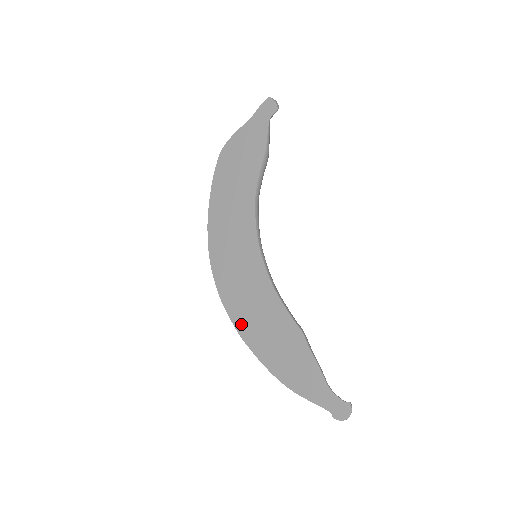
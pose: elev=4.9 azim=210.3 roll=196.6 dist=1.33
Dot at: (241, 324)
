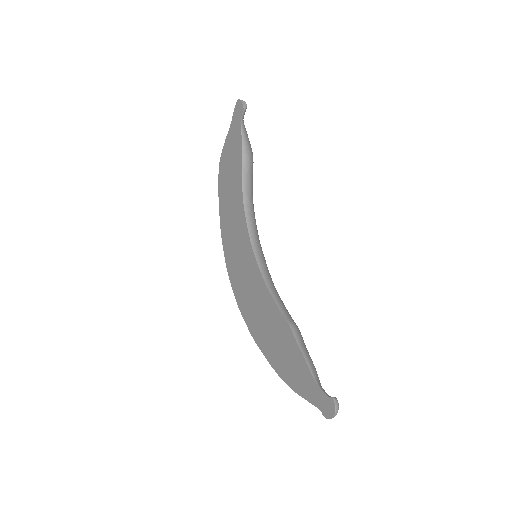
Dot at: (252, 326)
